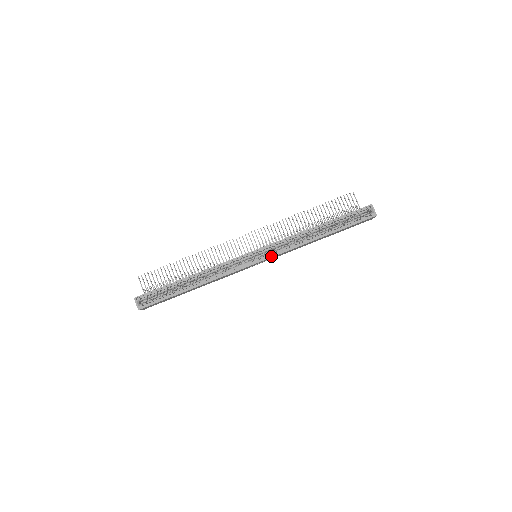
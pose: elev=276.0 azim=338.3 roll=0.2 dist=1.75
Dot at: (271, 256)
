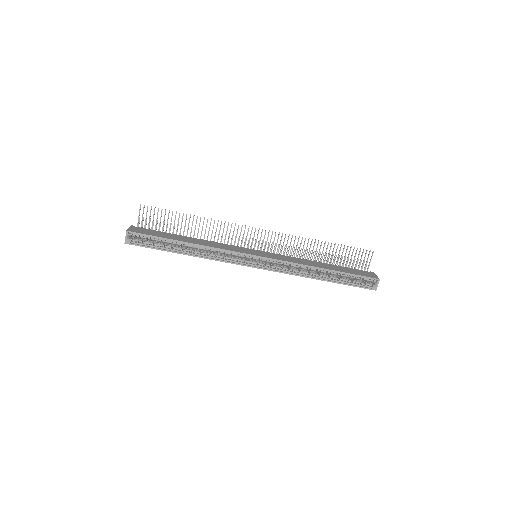
Dot at: (268, 269)
